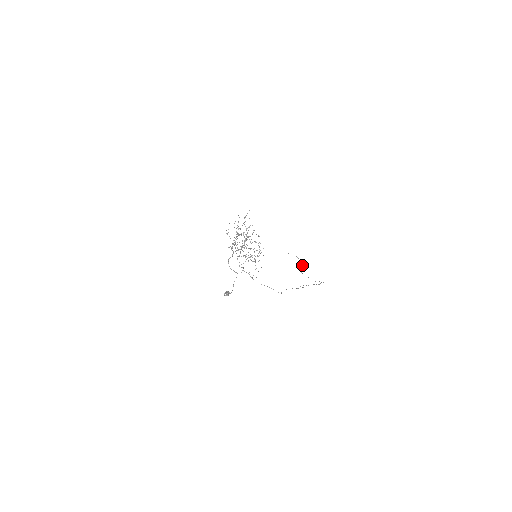
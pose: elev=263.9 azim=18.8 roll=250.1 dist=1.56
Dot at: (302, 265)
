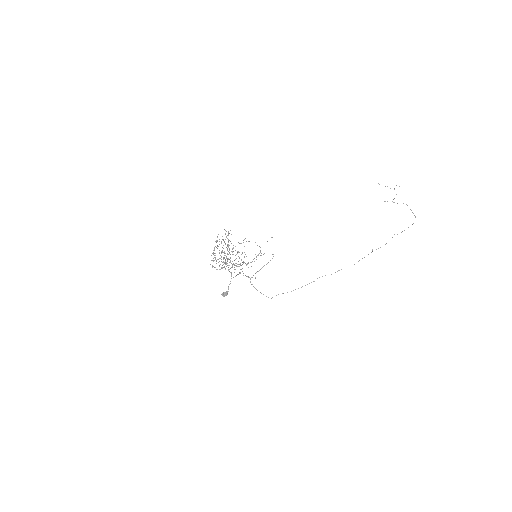
Dot at: (394, 198)
